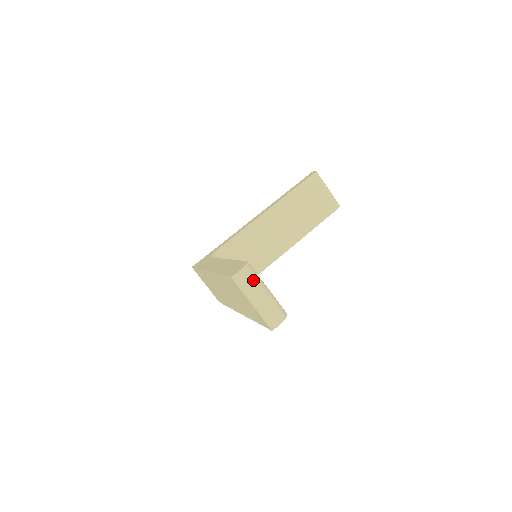
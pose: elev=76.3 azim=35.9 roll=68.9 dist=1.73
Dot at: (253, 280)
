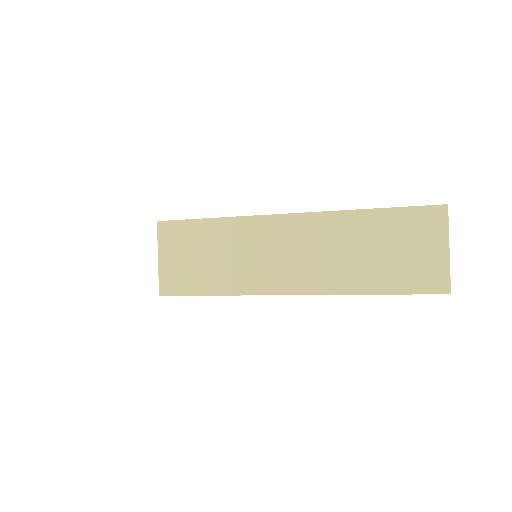
Dot at: occluded
